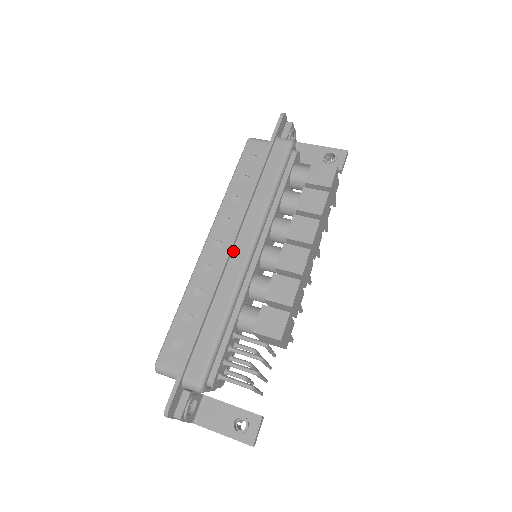
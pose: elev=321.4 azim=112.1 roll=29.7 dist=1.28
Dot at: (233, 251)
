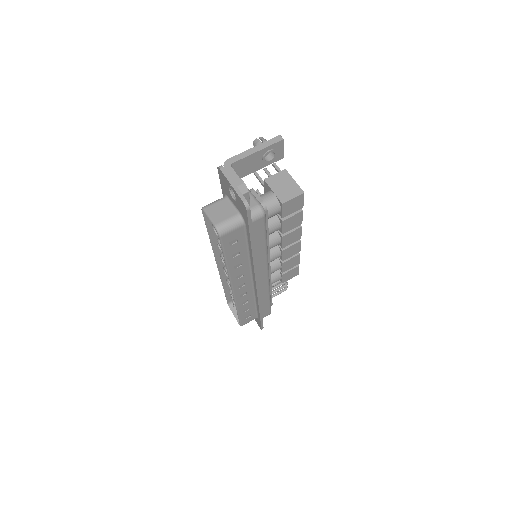
Dot at: (258, 283)
